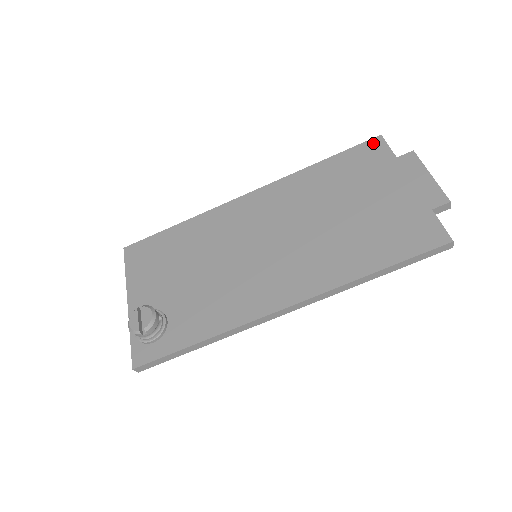
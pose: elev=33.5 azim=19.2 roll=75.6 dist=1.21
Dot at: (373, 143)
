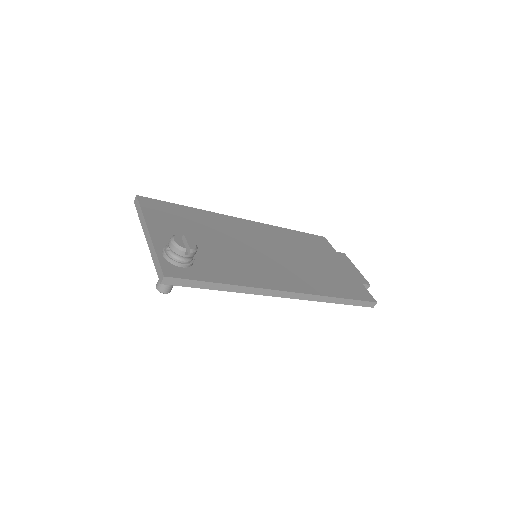
Dot at: (321, 238)
